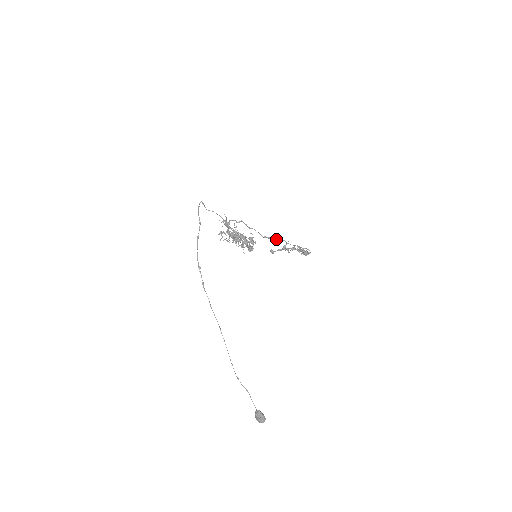
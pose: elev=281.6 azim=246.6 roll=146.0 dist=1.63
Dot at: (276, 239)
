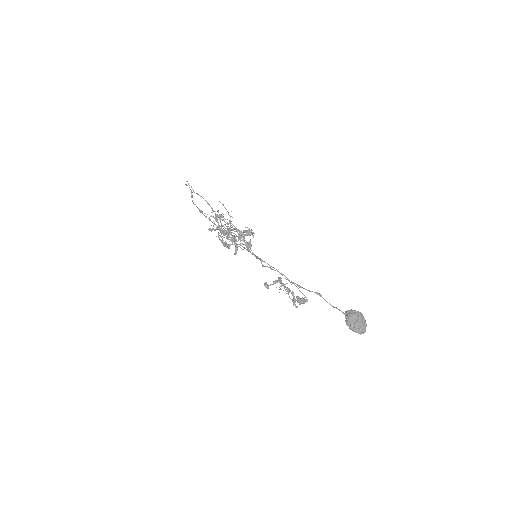
Dot at: (269, 267)
